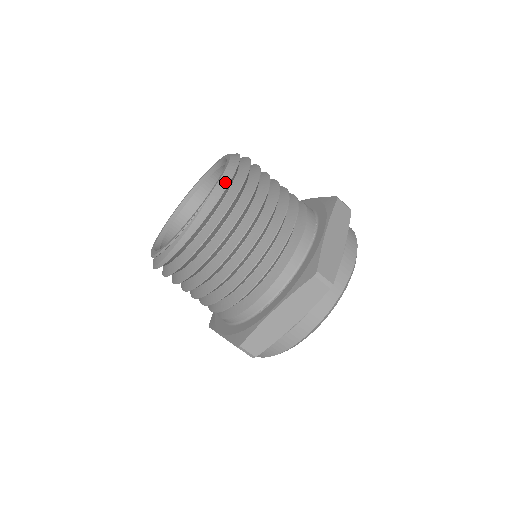
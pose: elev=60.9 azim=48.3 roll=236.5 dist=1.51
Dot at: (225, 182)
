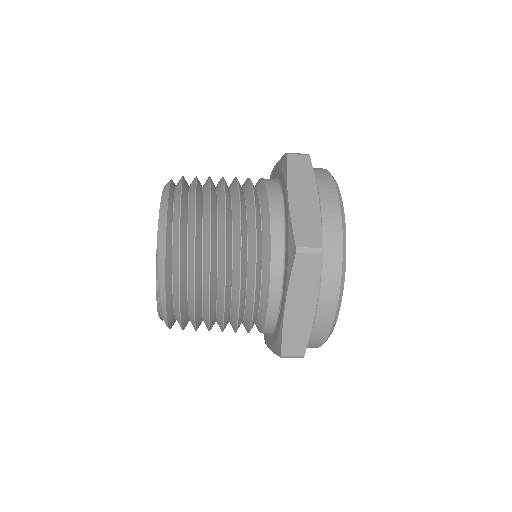
Dot at: (163, 220)
